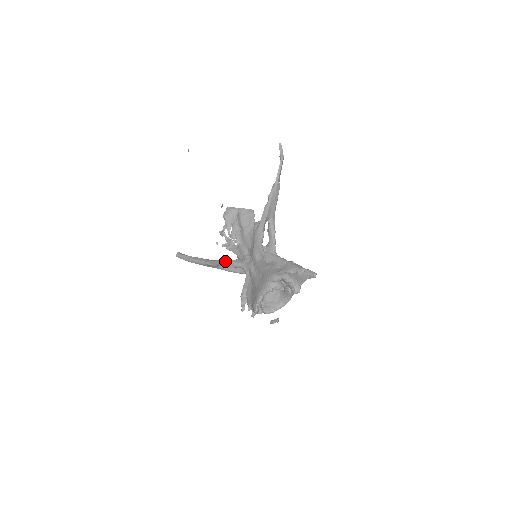
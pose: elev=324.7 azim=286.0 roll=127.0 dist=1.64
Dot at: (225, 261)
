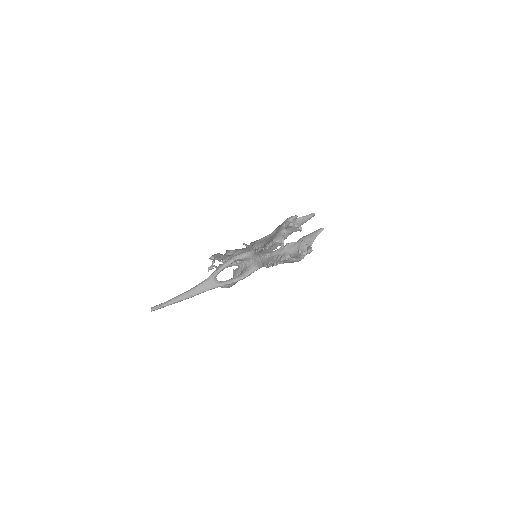
Dot at: (226, 261)
